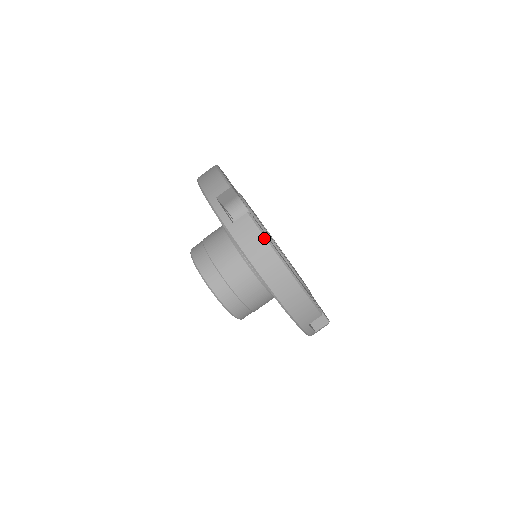
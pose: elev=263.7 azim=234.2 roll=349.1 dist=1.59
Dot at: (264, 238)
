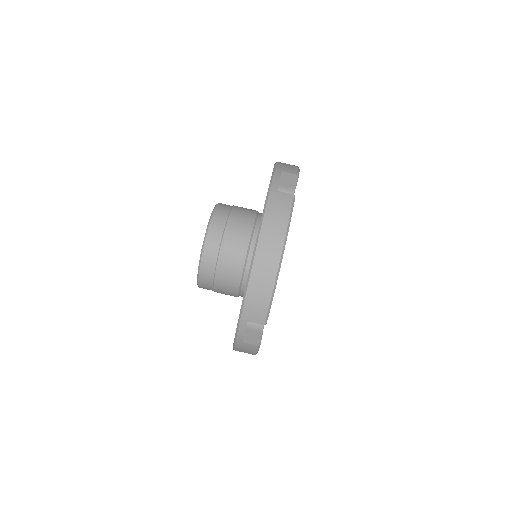
Dot at: (288, 219)
